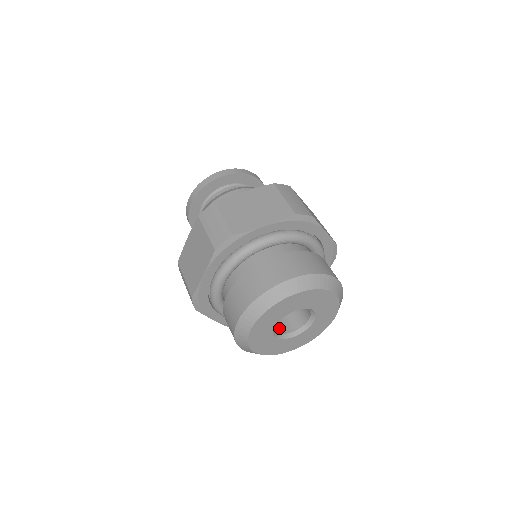
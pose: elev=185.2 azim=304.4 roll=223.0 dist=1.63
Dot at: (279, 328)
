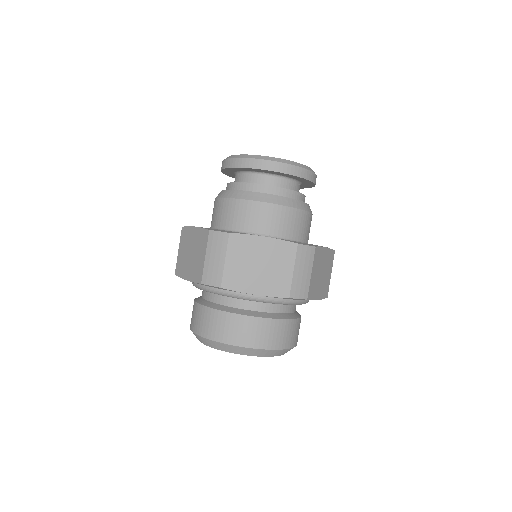
Dot at: occluded
